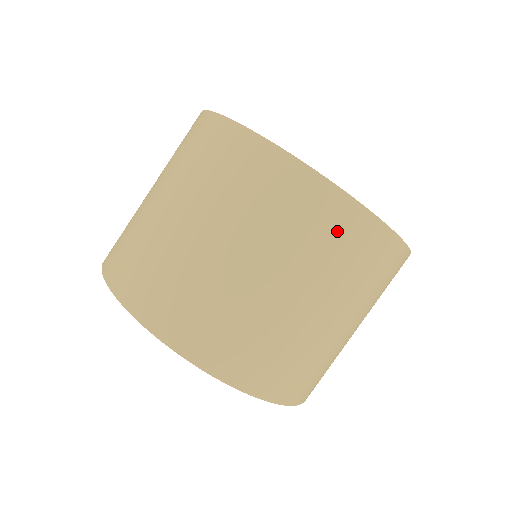
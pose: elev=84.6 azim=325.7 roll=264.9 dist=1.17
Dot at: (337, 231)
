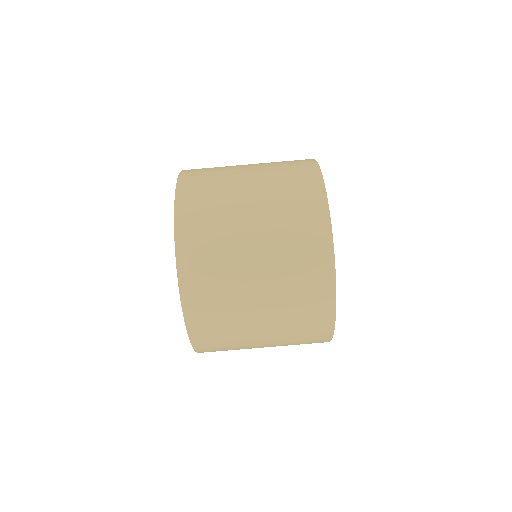
Dot at: (312, 317)
